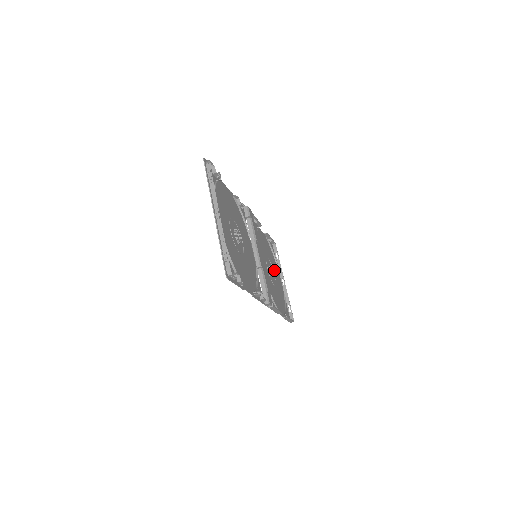
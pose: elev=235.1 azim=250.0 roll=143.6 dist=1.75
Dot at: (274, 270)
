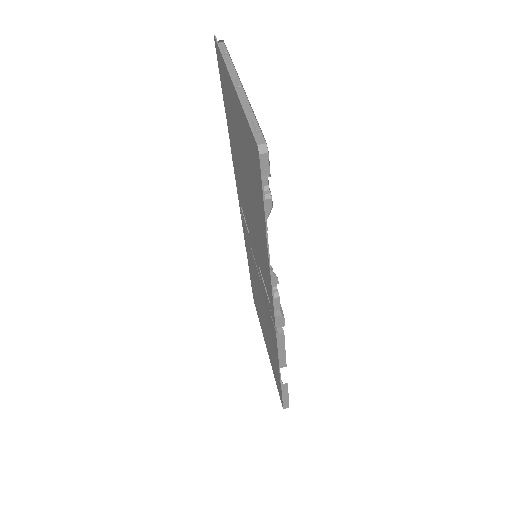
Dot at: (262, 321)
